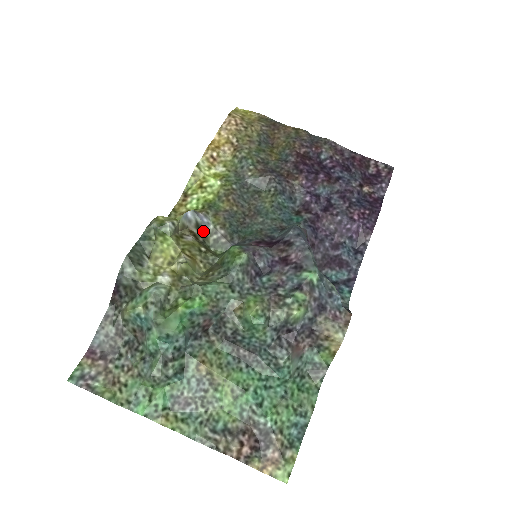
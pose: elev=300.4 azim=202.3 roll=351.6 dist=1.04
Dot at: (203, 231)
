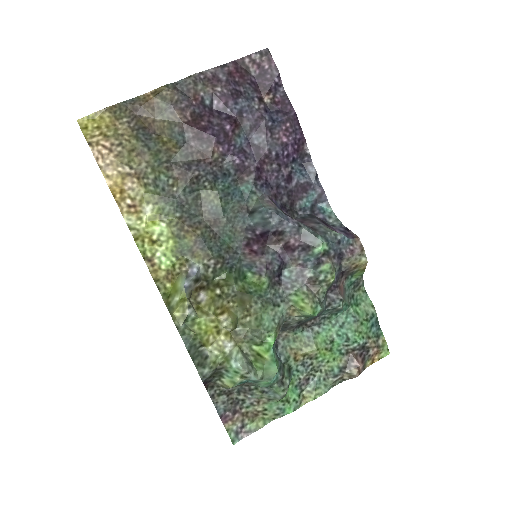
Dot at: (200, 277)
